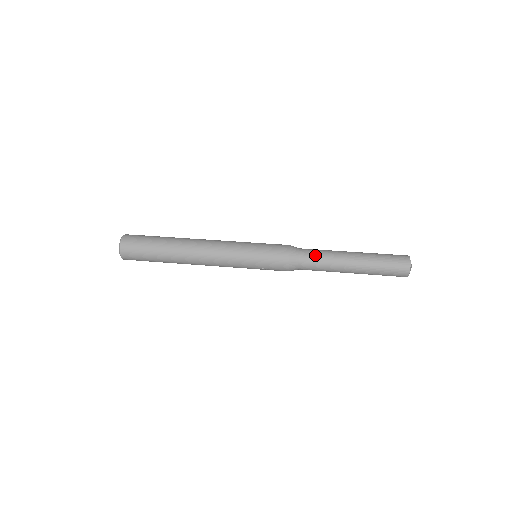
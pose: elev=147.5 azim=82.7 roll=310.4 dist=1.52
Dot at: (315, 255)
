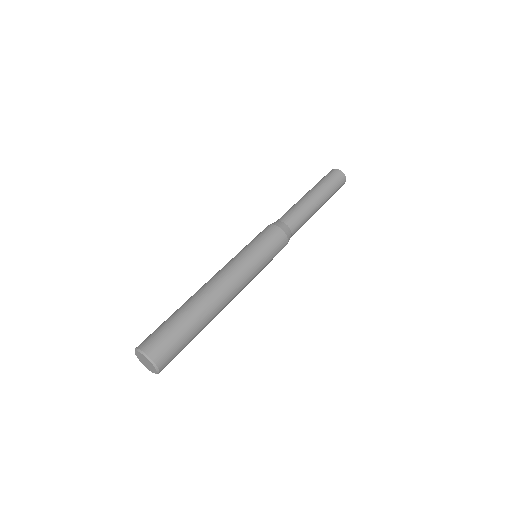
Dot at: (300, 222)
